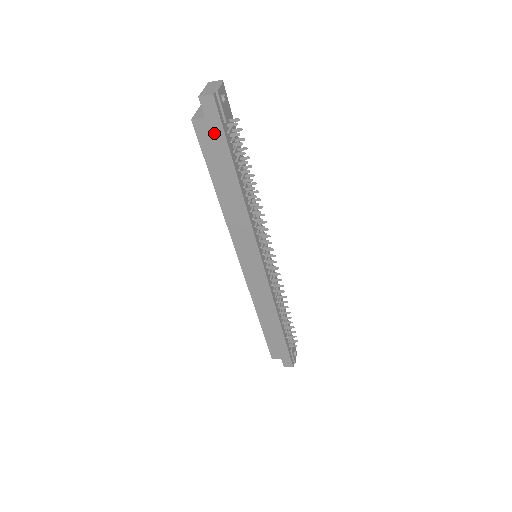
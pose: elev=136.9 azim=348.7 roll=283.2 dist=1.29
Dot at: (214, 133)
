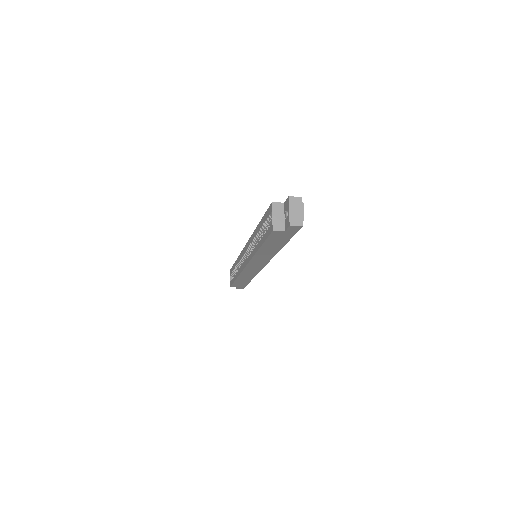
Dot at: (285, 235)
